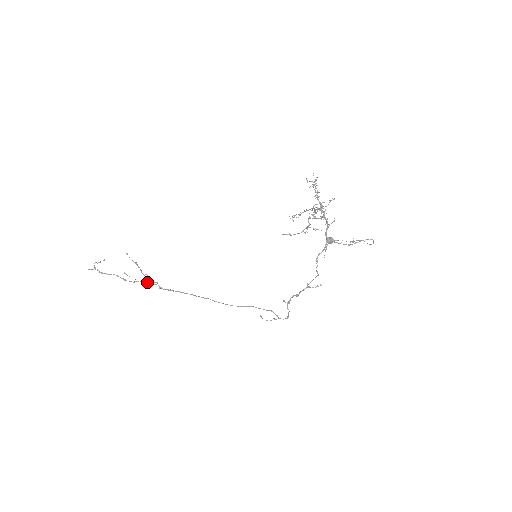
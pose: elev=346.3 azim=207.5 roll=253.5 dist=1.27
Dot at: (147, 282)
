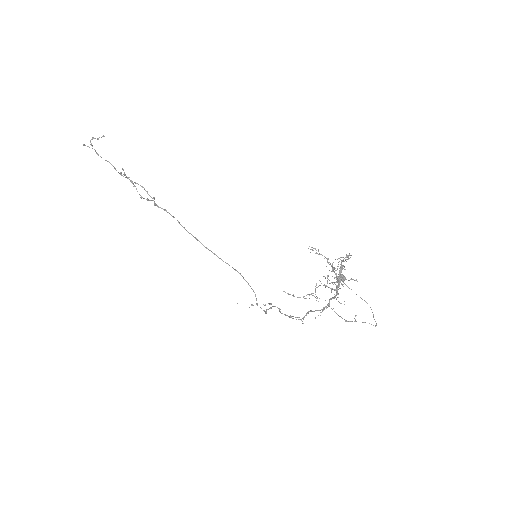
Dot at: (144, 189)
